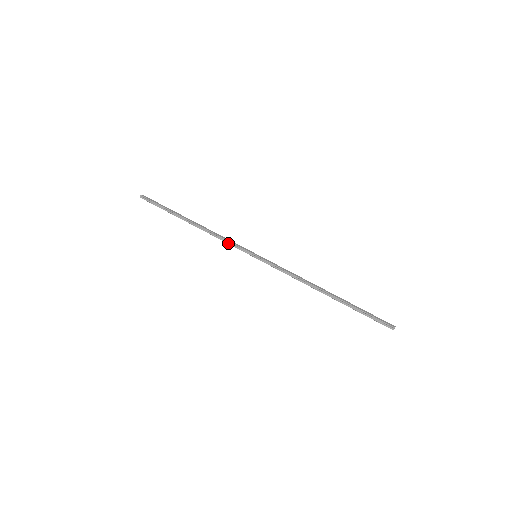
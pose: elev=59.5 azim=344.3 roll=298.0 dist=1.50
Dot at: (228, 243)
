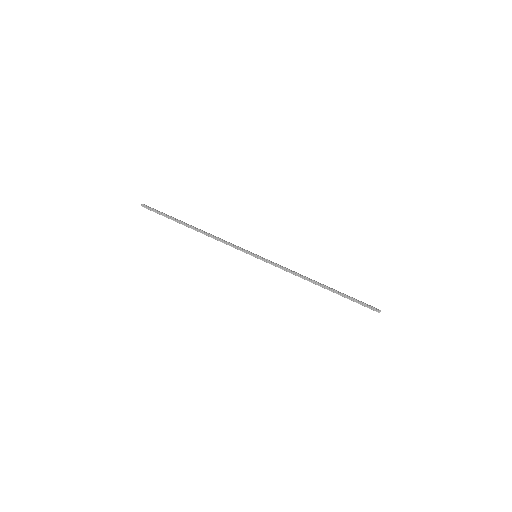
Dot at: (229, 245)
